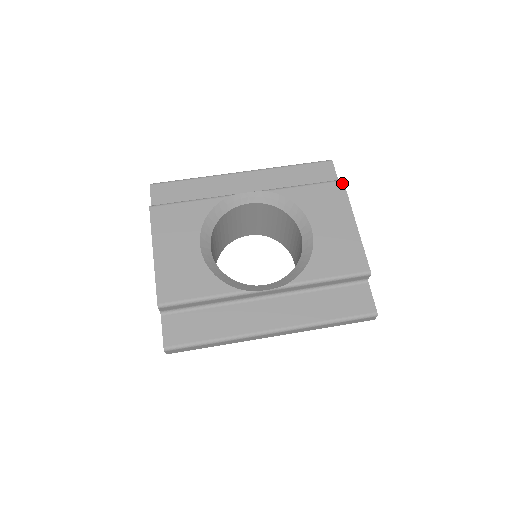
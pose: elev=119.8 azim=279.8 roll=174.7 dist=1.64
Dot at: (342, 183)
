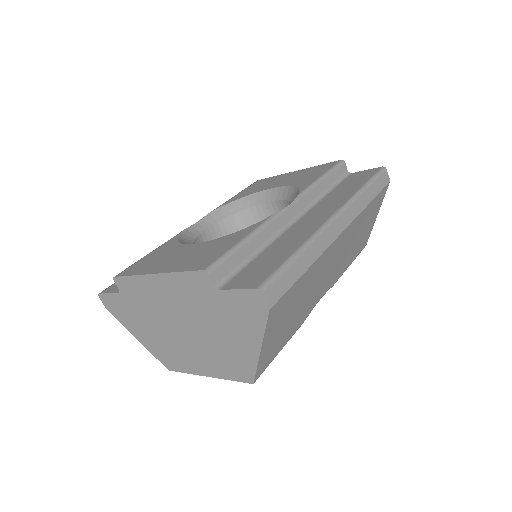
Dot at: (258, 180)
